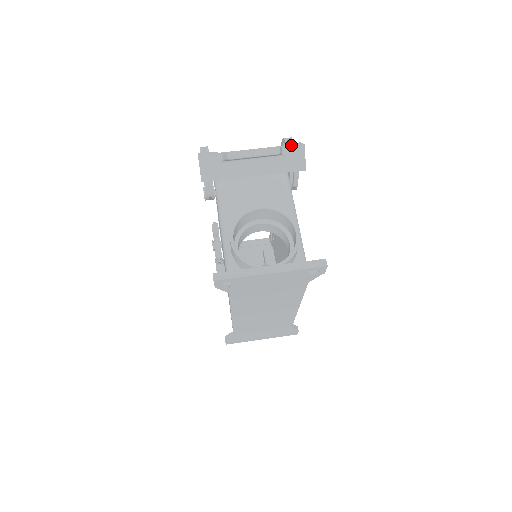
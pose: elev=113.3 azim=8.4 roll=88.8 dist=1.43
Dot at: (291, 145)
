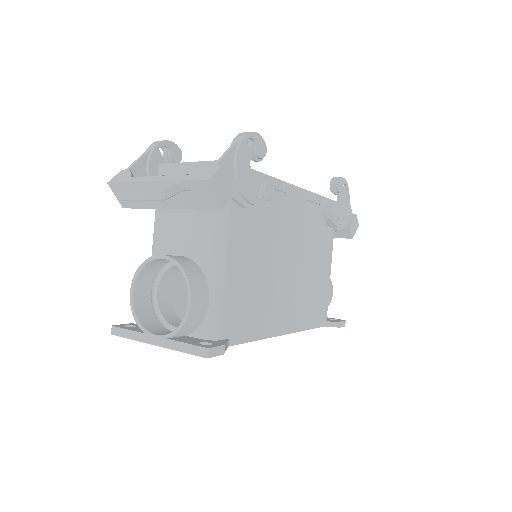
Dot at: (196, 177)
